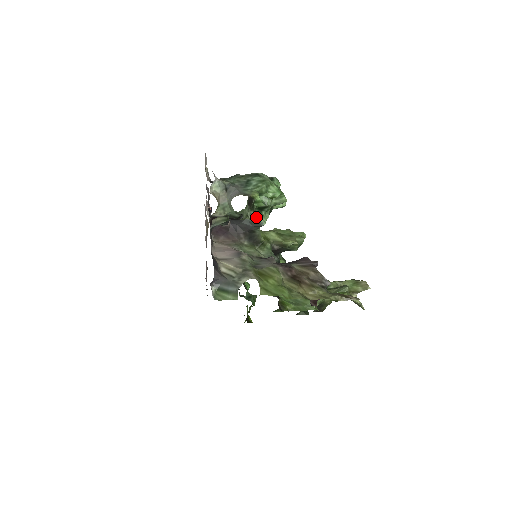
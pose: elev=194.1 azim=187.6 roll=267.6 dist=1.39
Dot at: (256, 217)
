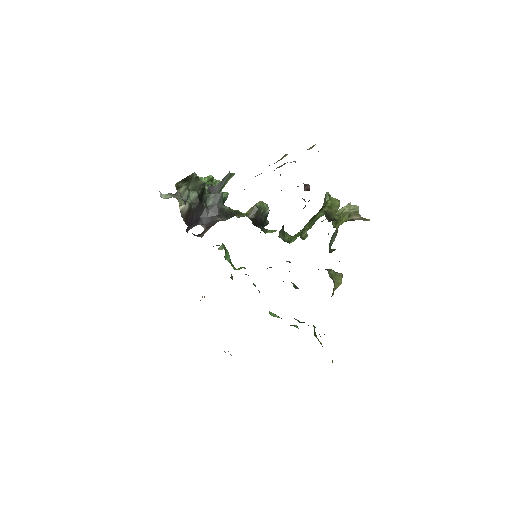
Dot at: (211, 194)
